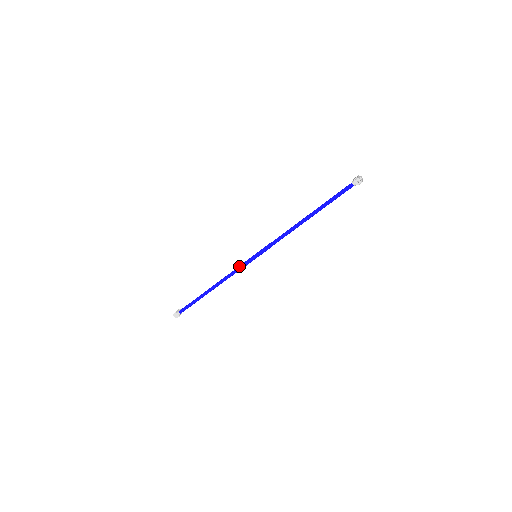
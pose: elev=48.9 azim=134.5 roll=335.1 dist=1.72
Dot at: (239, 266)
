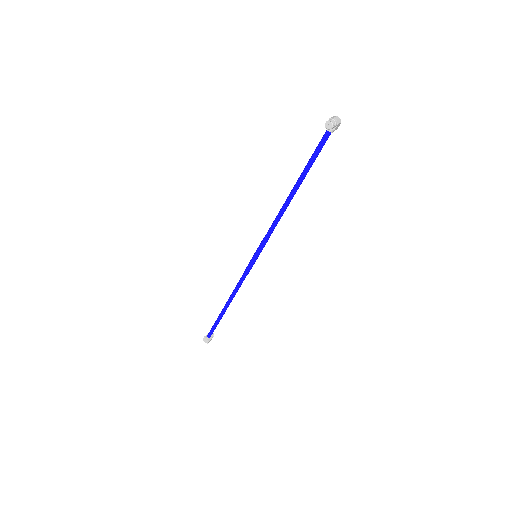
Dot at: occluded
